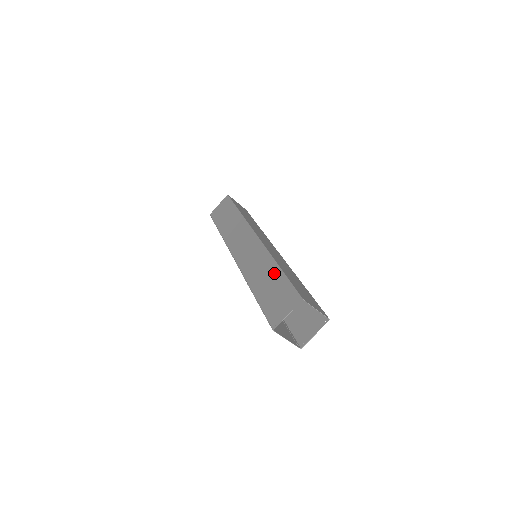
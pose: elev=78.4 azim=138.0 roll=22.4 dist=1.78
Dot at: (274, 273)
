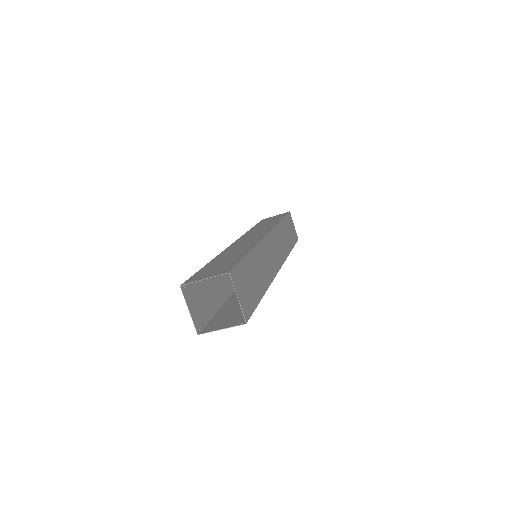
Dot at: (240, 254)
